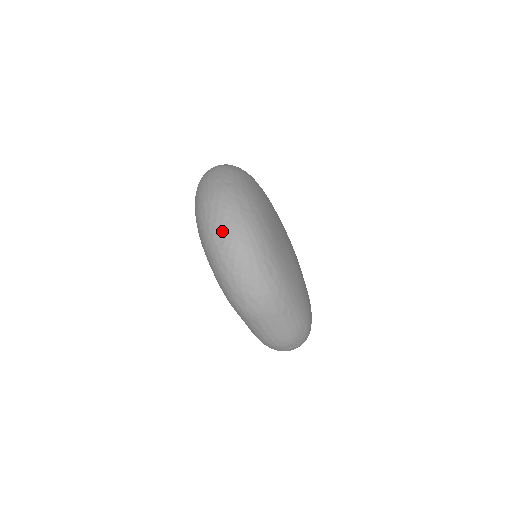
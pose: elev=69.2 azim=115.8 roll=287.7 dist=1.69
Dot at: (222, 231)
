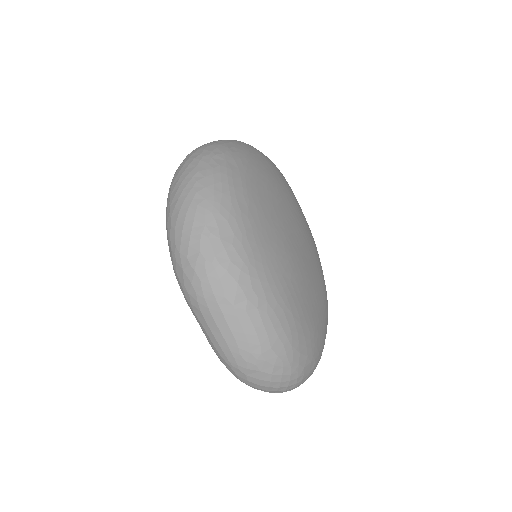
Dot at: (180, 179)
